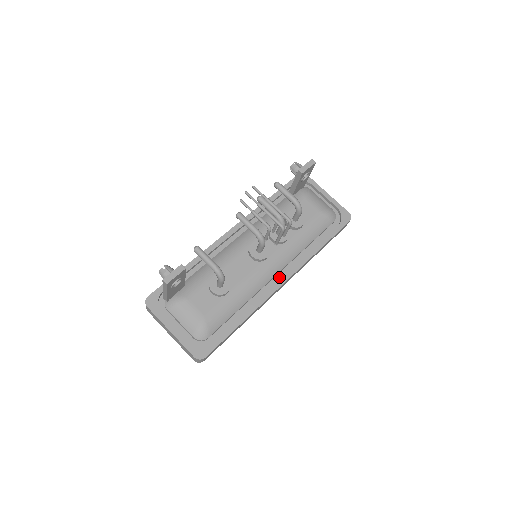
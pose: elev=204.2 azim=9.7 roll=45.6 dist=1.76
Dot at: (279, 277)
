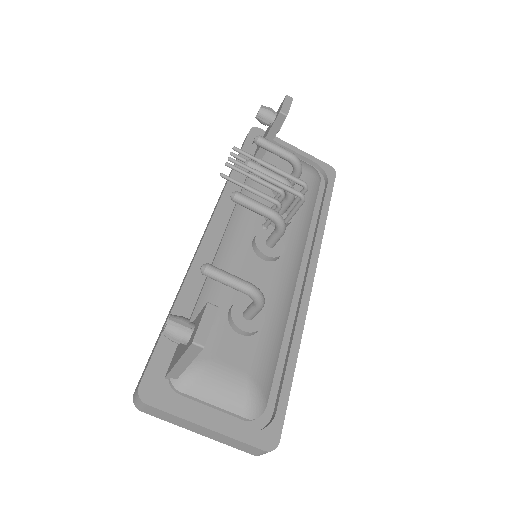
Dot at: (301, 274)
